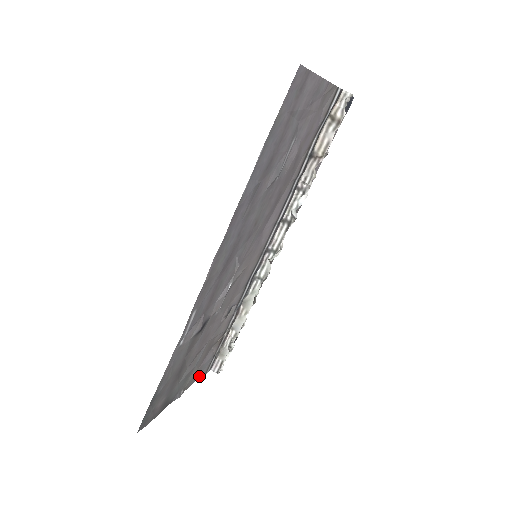
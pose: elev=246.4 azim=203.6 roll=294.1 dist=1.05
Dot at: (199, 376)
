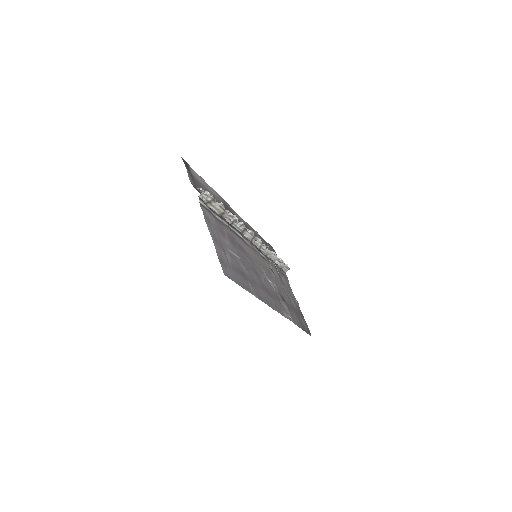
Dot at: (289, 284)
